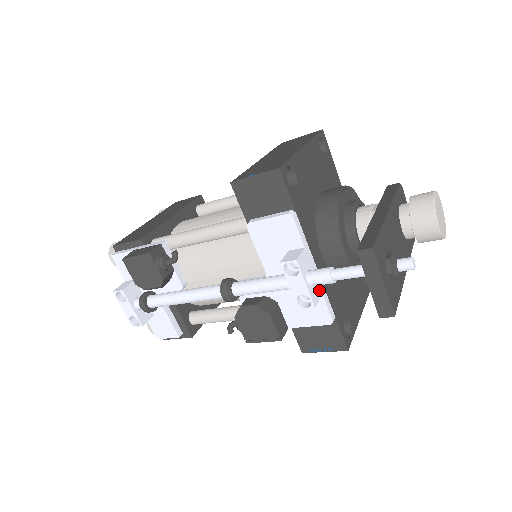
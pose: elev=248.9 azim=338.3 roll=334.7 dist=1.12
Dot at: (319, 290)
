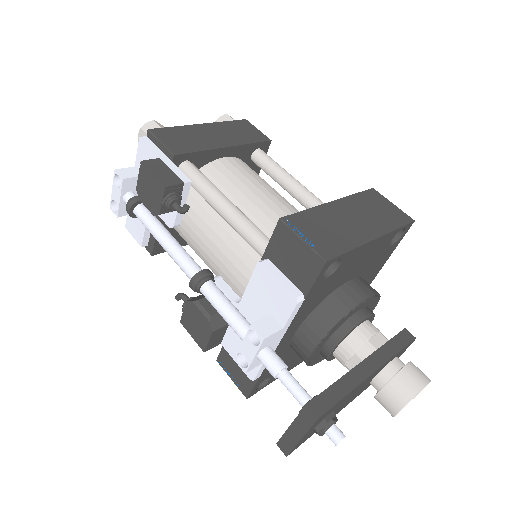
Dot at: occluded
